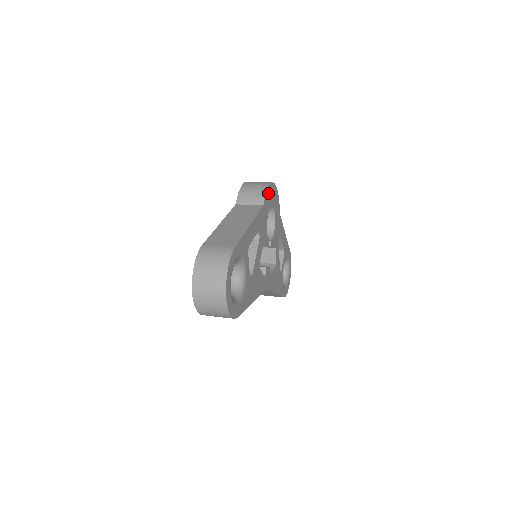
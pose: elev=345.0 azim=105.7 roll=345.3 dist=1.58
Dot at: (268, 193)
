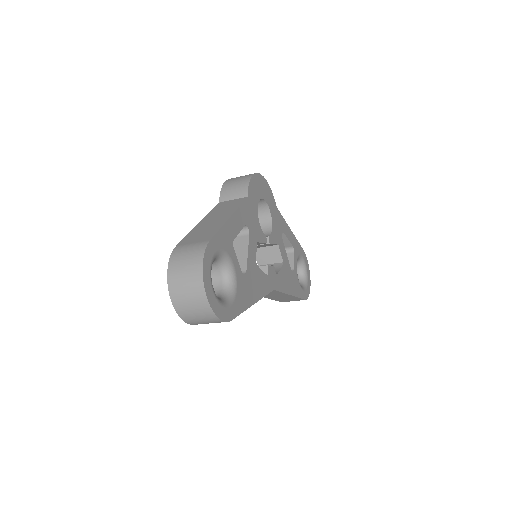
Dot at: (253, 184)
